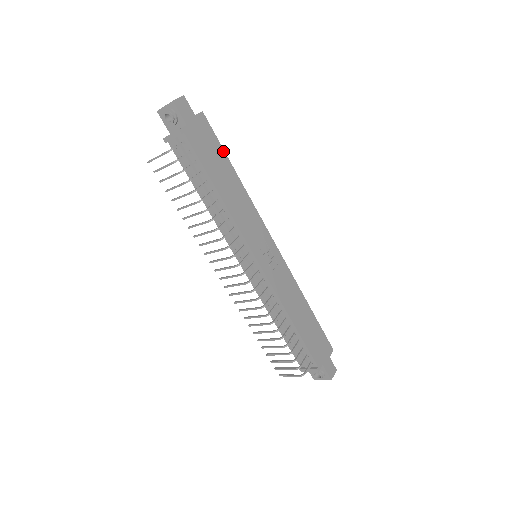
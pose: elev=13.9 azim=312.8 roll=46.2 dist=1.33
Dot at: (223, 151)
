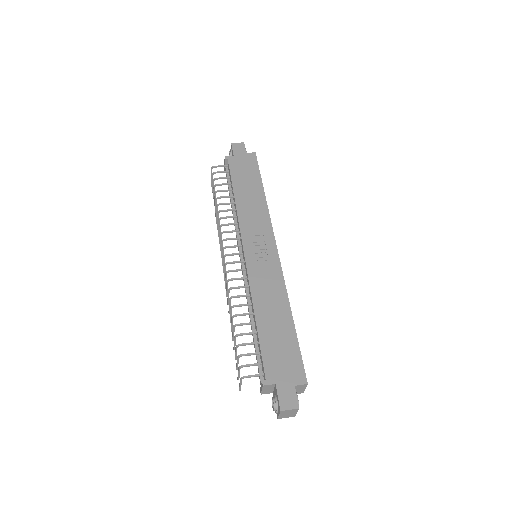
Dot at: (260, 176)
